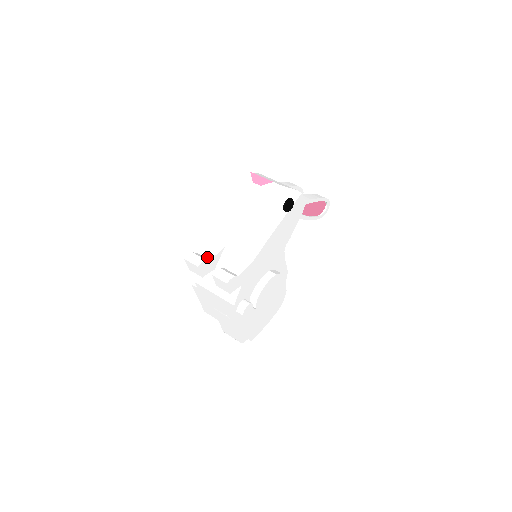
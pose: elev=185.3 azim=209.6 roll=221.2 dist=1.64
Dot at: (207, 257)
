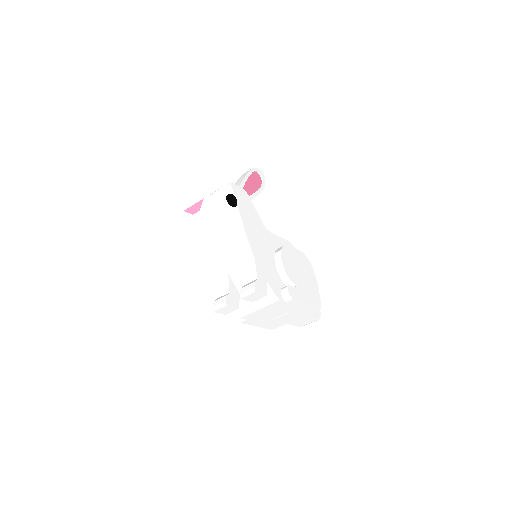
Dot at: (225, 293)
